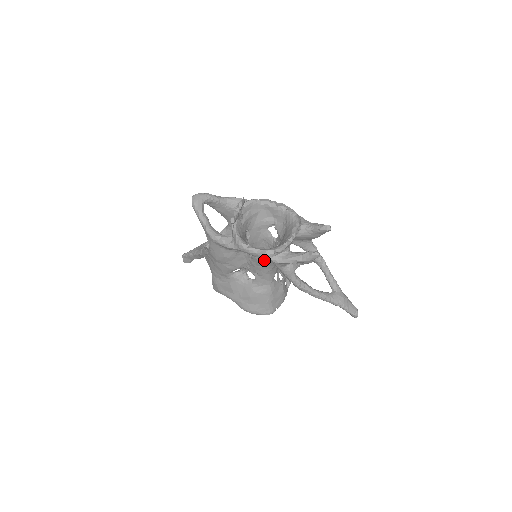
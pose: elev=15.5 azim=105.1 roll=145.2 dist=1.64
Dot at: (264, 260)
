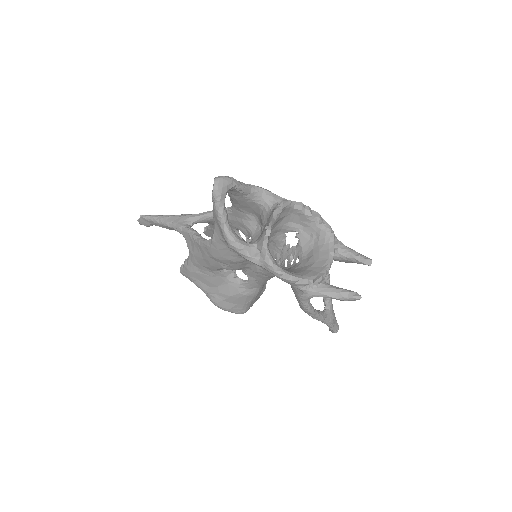
Dot at: occluded
